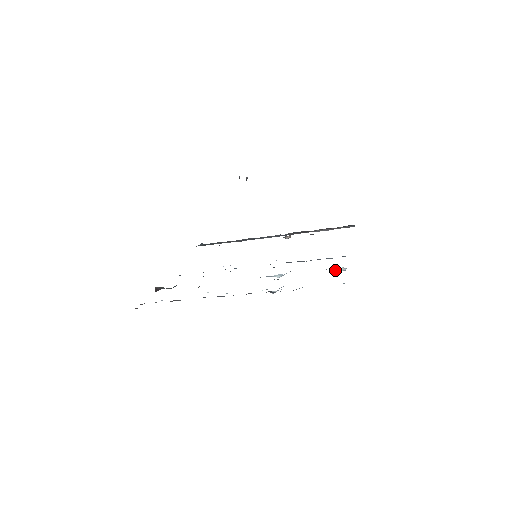
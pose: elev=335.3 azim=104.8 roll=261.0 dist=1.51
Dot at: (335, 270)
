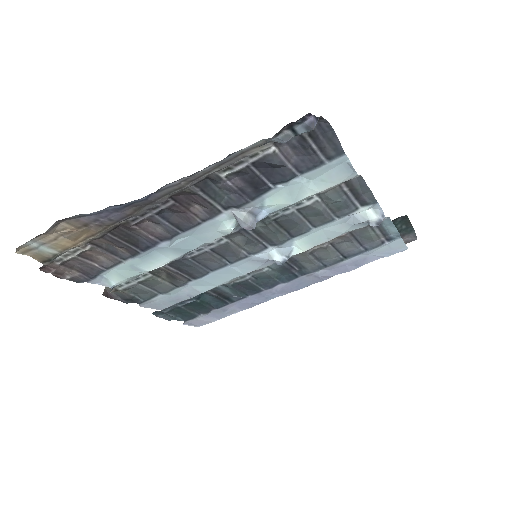
Dot at: (362, 220)
